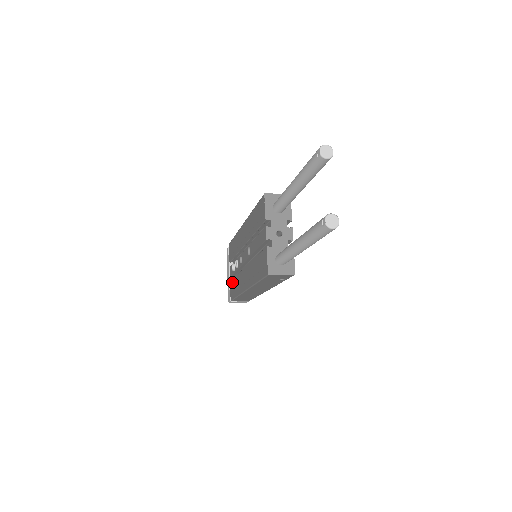
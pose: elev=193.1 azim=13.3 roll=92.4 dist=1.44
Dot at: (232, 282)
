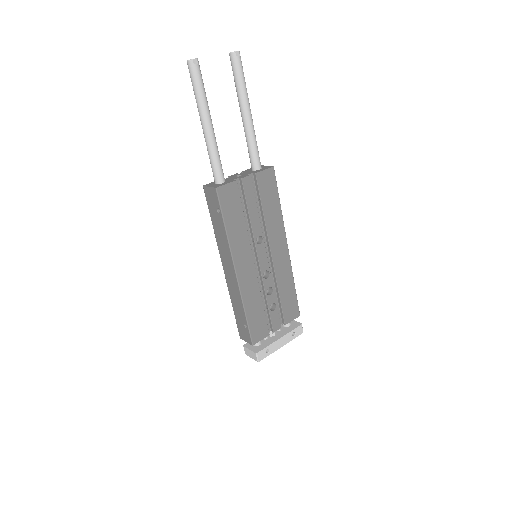
Dot at: occluded
